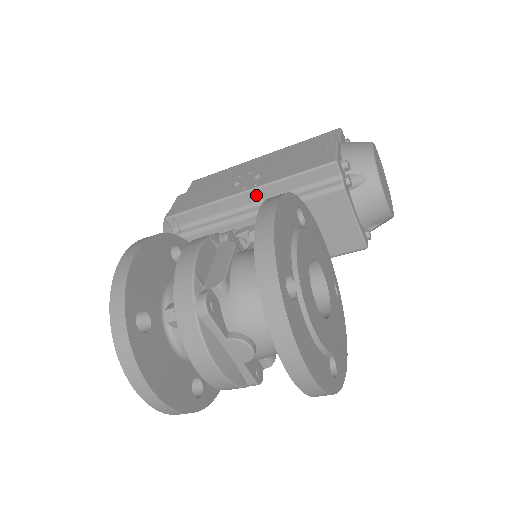
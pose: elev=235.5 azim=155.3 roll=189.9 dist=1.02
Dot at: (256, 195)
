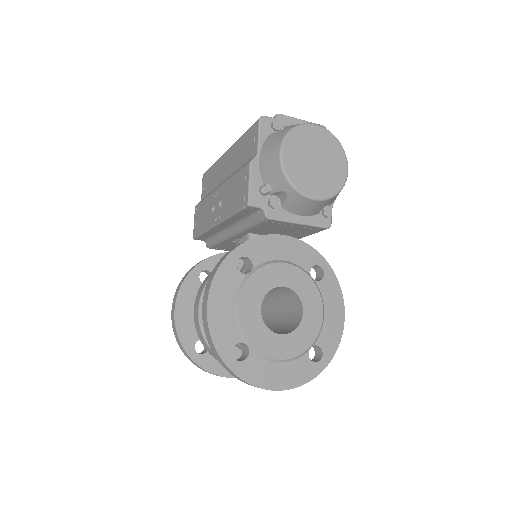
Dot at: (225, 224)
